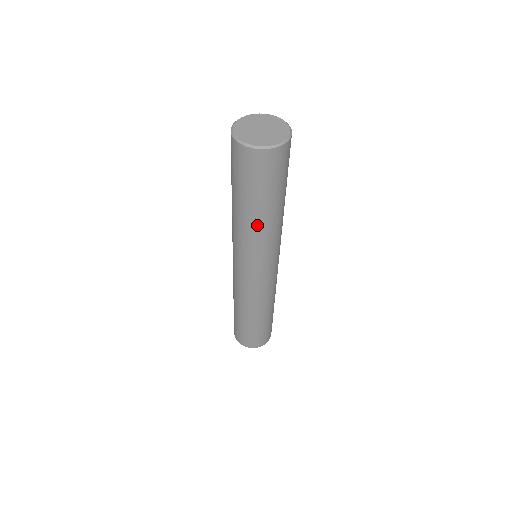
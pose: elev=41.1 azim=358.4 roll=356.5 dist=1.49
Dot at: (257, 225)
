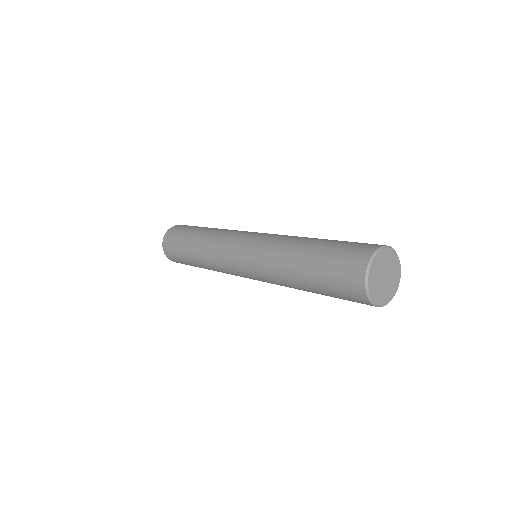
Dot at: occluded
